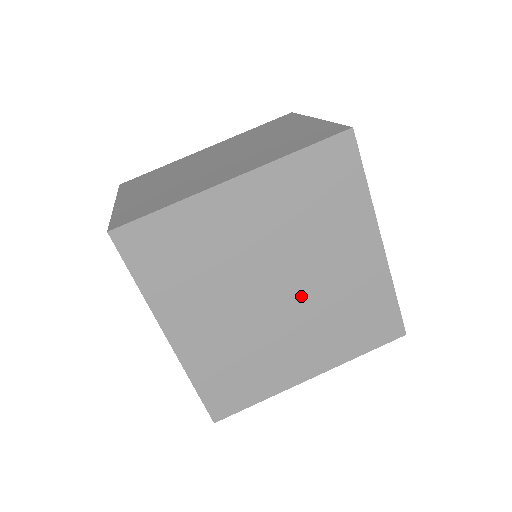
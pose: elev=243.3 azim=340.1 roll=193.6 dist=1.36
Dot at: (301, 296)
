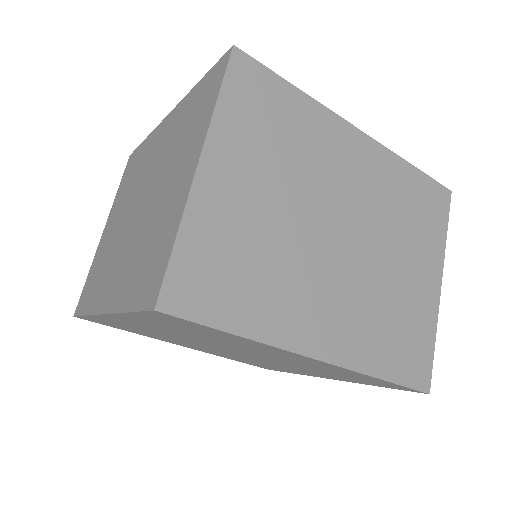
Dot at: (262, 357)
